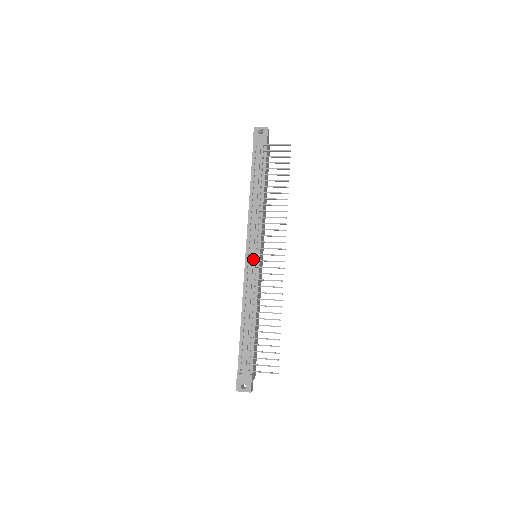
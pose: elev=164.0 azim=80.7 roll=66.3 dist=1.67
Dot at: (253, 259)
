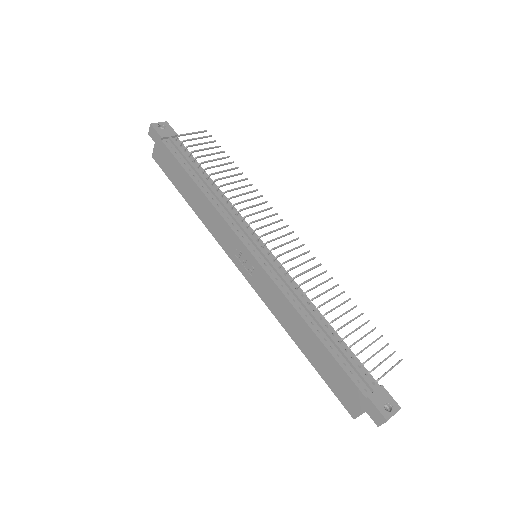
Dot at: (263, 253)
